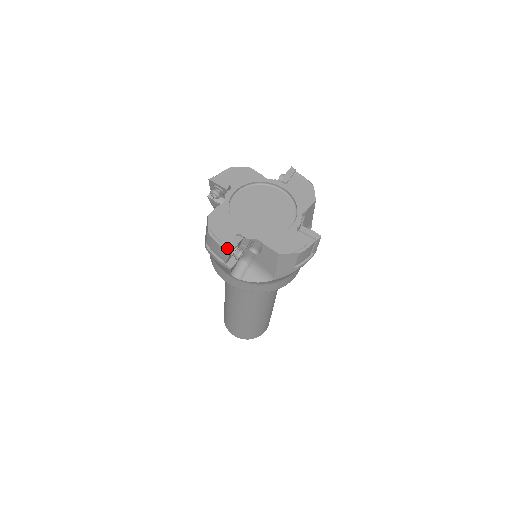
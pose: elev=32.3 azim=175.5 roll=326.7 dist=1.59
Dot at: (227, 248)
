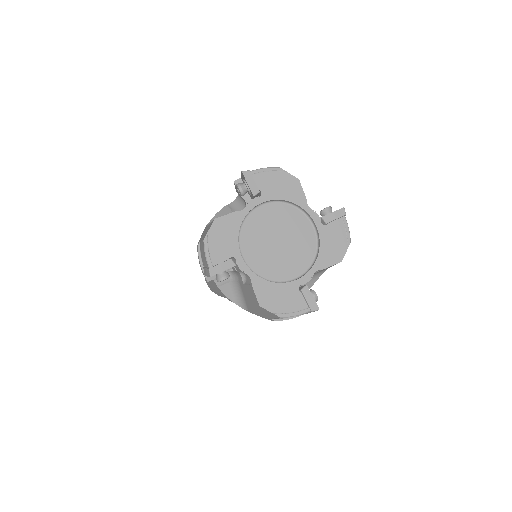
Dot at: (312, 310)
